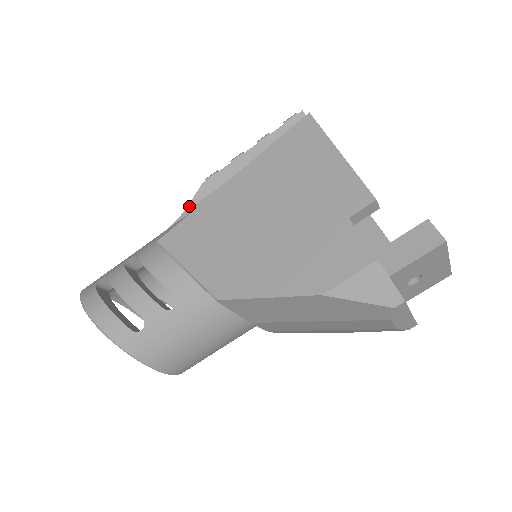
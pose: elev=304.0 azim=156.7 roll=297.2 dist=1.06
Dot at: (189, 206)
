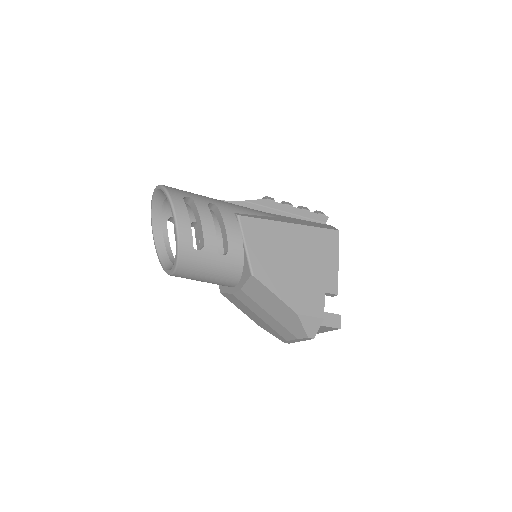
Dot at: (248, 201)
